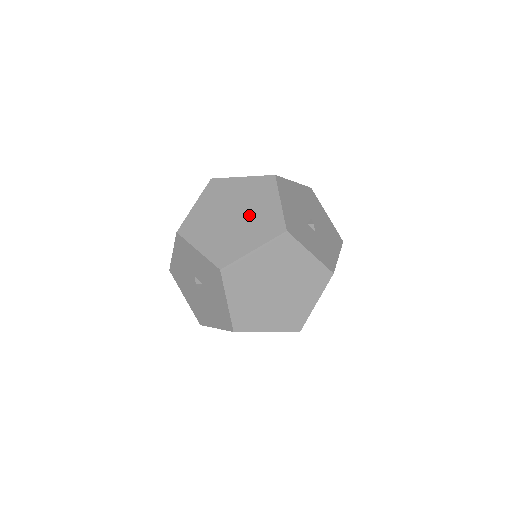
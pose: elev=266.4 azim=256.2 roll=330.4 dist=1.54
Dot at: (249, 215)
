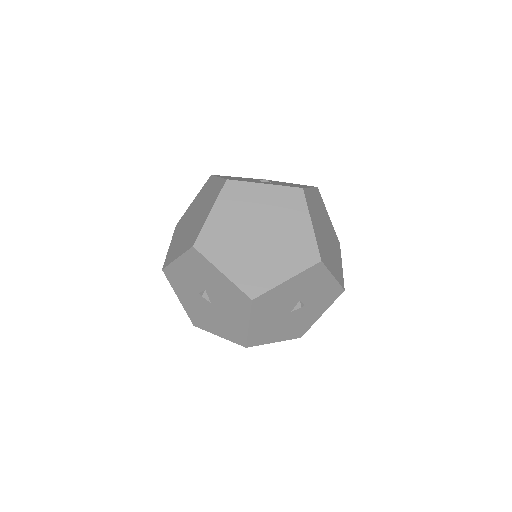
Dot at: (202, 205)
